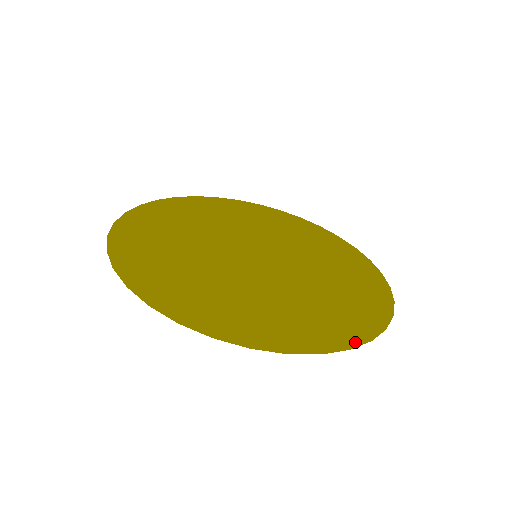
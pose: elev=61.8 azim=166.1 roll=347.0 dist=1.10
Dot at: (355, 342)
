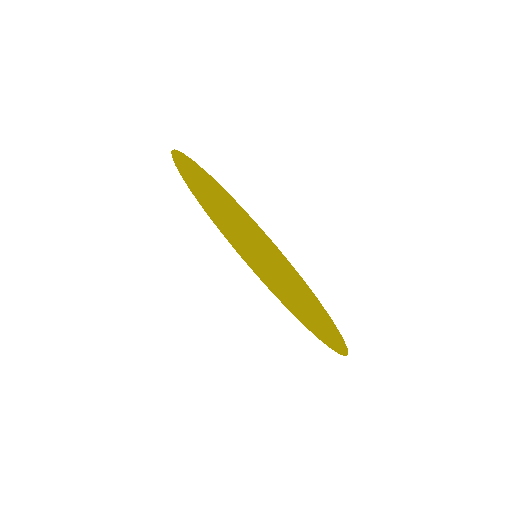
Dot at: (341, 339)
